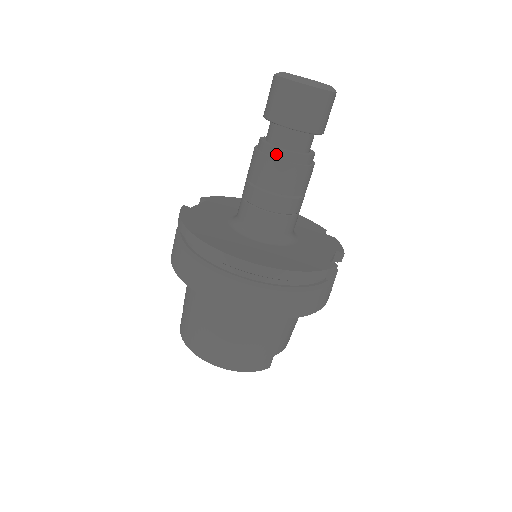
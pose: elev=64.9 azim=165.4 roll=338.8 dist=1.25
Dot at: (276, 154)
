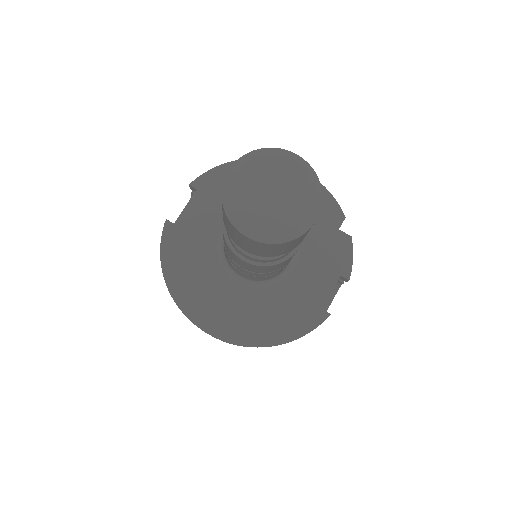
Dot at: (243, 255)
